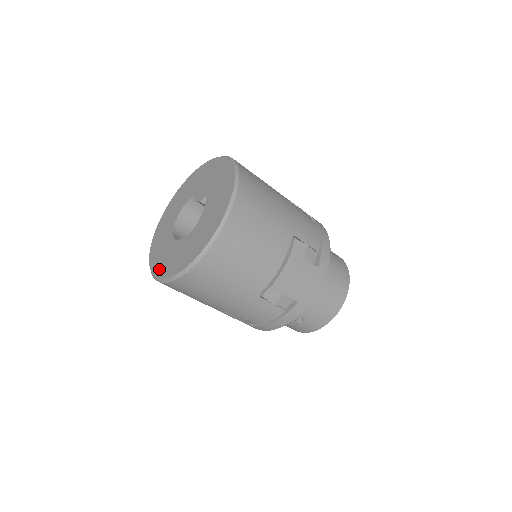
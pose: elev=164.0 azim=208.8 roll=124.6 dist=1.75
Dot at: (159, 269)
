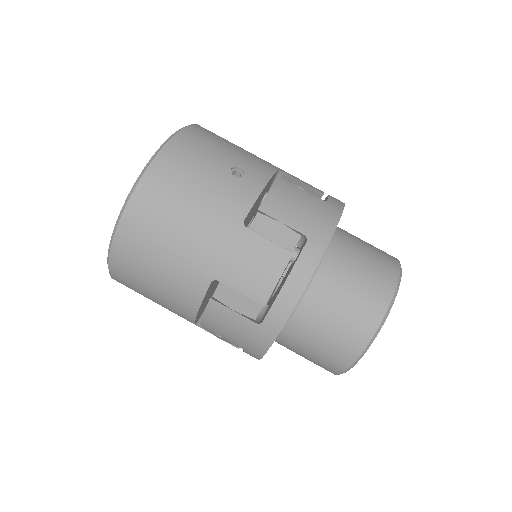
Dot at: occluded
